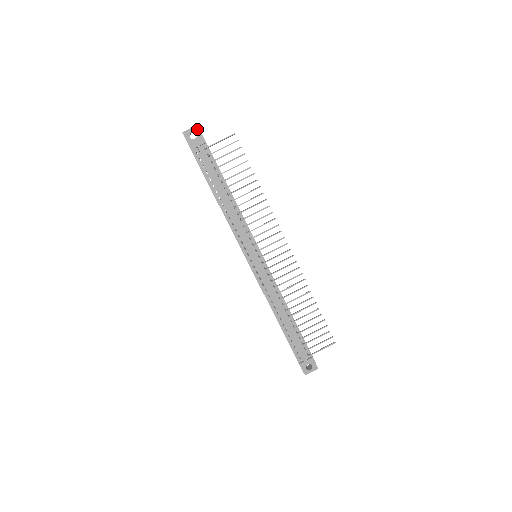
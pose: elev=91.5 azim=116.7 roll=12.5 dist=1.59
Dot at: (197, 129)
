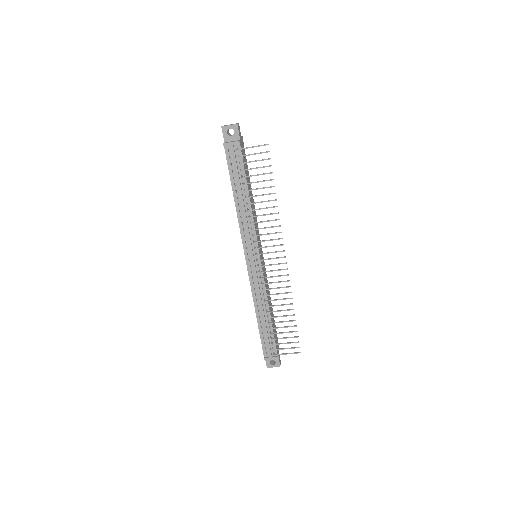
Dot at: (236, 127)
